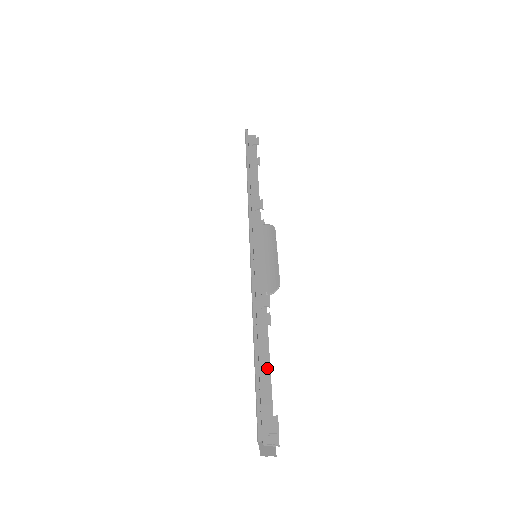
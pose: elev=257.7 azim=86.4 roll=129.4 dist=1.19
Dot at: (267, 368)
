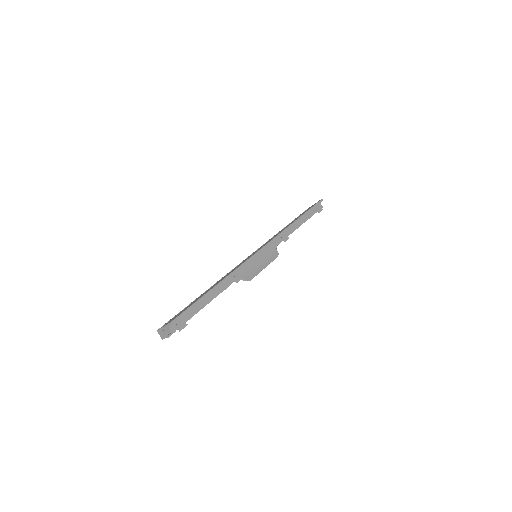
Dot at: (206, 303)
